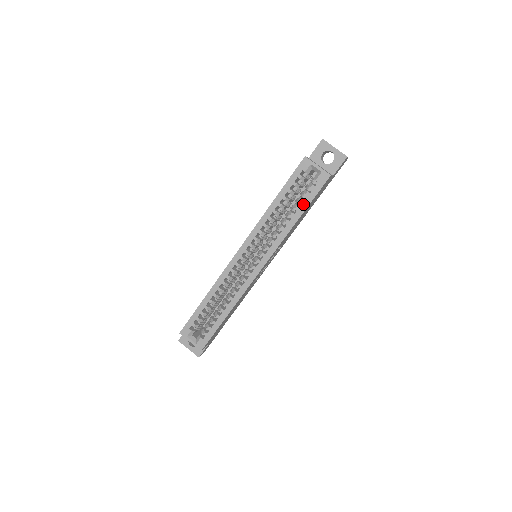
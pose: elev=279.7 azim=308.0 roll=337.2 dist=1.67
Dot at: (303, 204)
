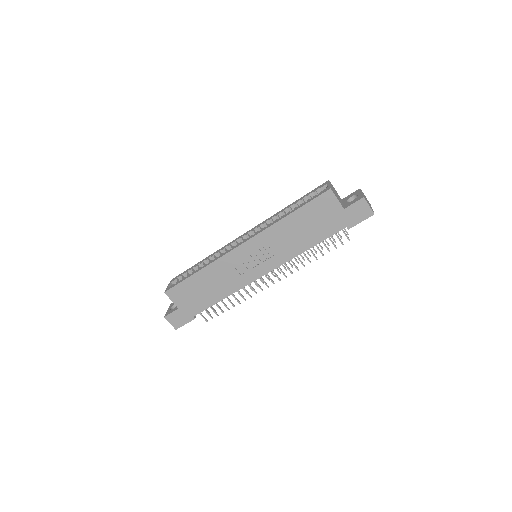
Dot at: (300, 206)
